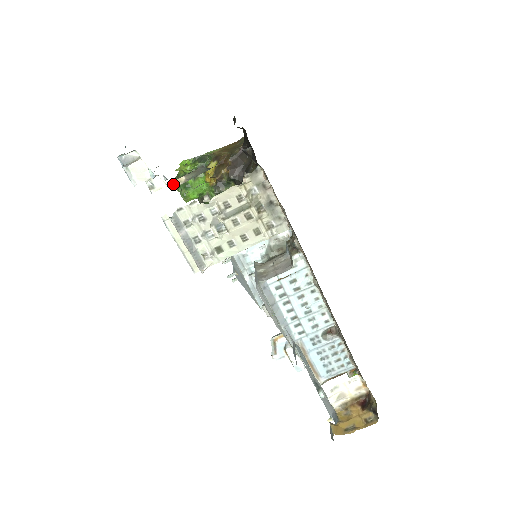
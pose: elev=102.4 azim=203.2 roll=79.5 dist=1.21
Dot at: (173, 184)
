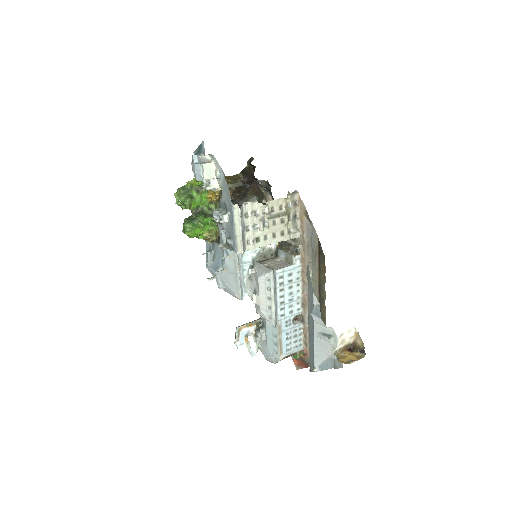
Dot at: (217, 188)
